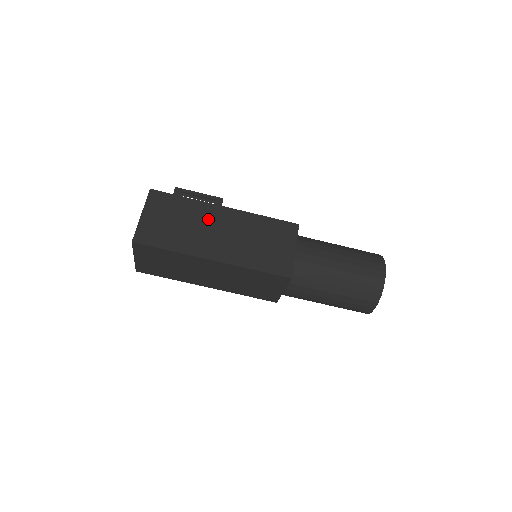
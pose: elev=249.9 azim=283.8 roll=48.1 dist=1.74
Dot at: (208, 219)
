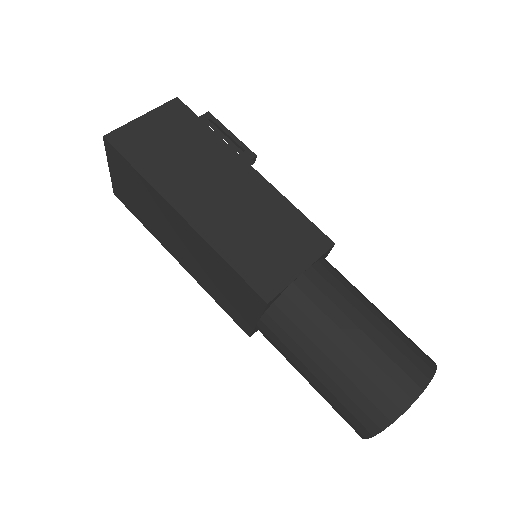
Dot at: (217, 166)
